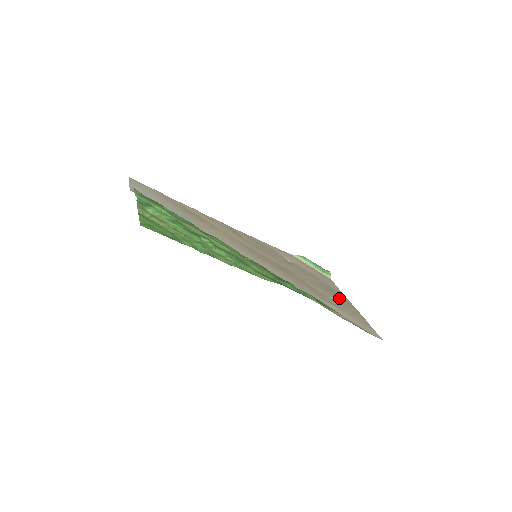
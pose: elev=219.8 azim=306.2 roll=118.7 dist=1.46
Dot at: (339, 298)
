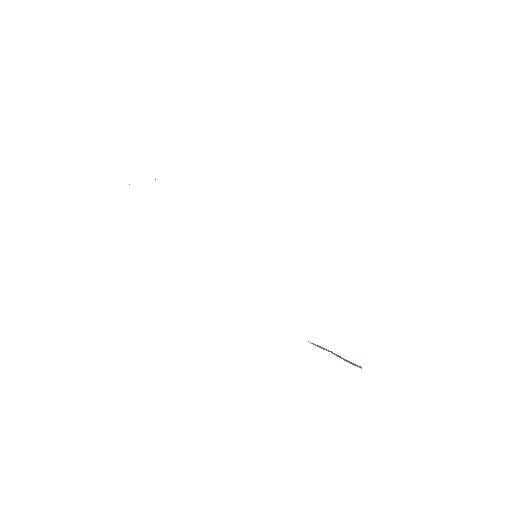
Dot at: occluded
